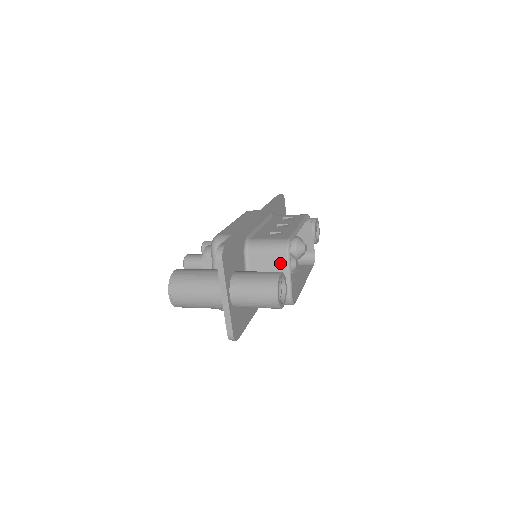
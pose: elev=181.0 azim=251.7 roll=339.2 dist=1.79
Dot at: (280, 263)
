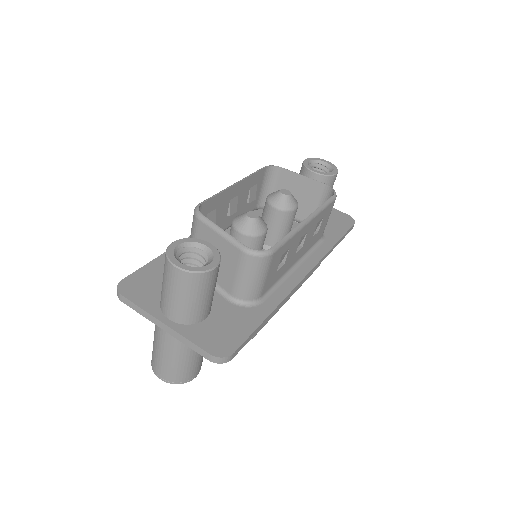
Dot at: (206, 234)
